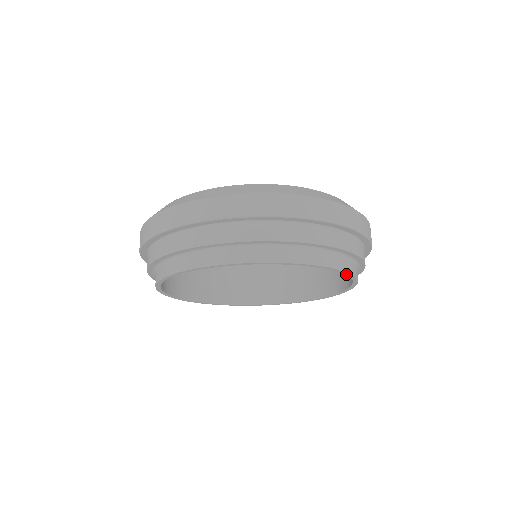
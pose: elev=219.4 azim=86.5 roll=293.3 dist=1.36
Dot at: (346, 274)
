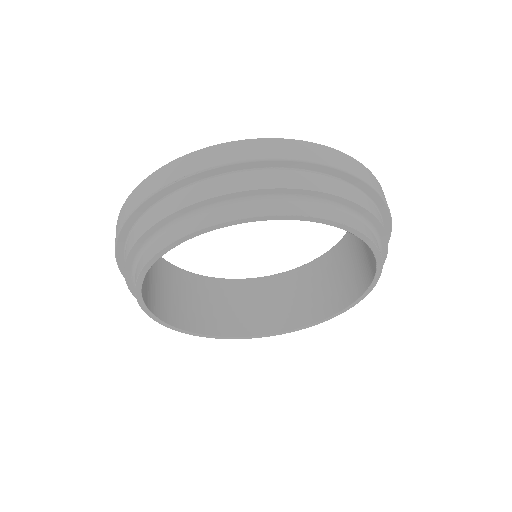
Dot at: (362, 238)
